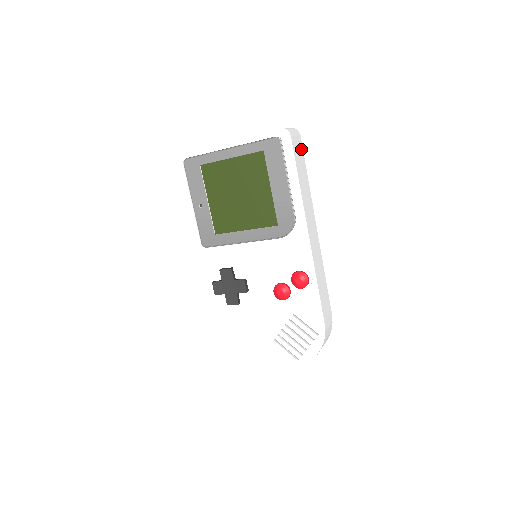
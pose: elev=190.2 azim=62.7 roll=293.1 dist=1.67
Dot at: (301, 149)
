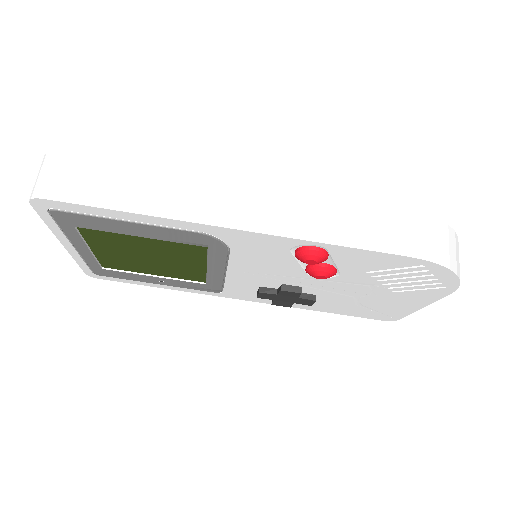
Dot at: (81, 165)
